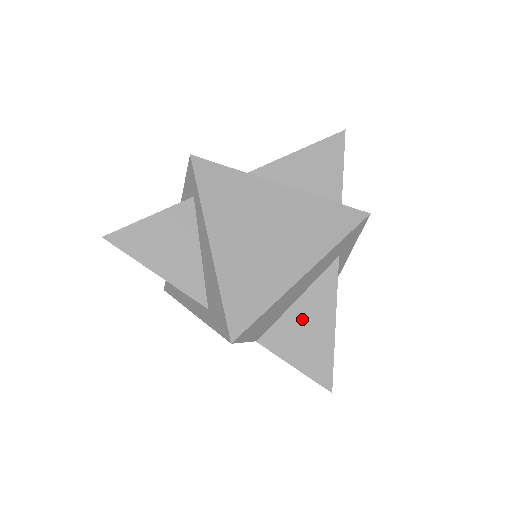
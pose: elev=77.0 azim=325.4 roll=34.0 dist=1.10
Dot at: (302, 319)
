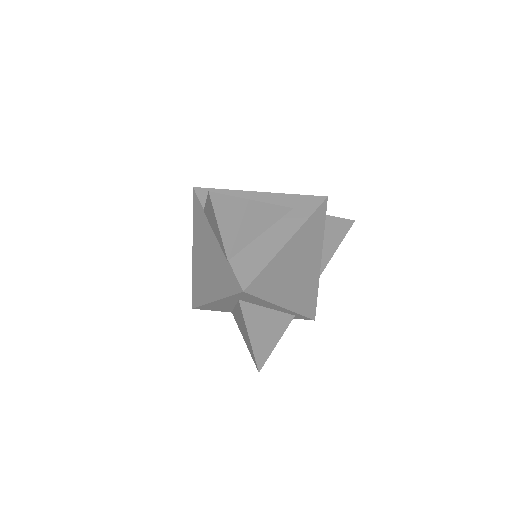
Dot at: occluded
